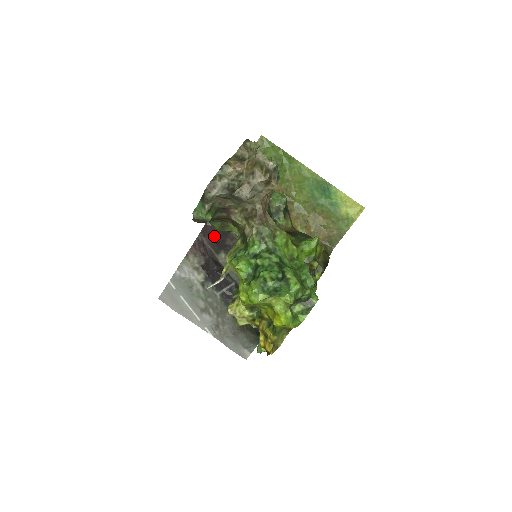
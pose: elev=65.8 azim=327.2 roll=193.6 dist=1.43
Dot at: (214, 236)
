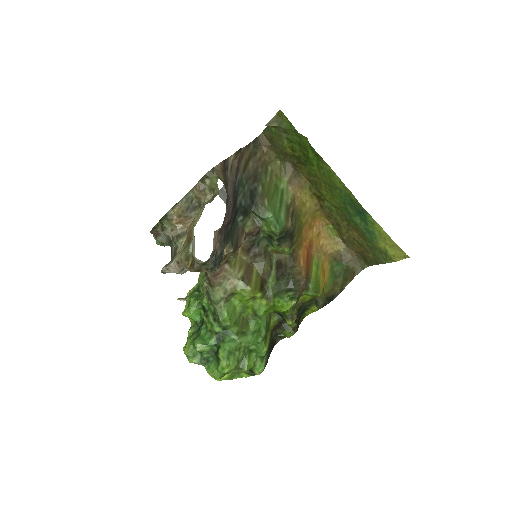
Dot at: occluded
